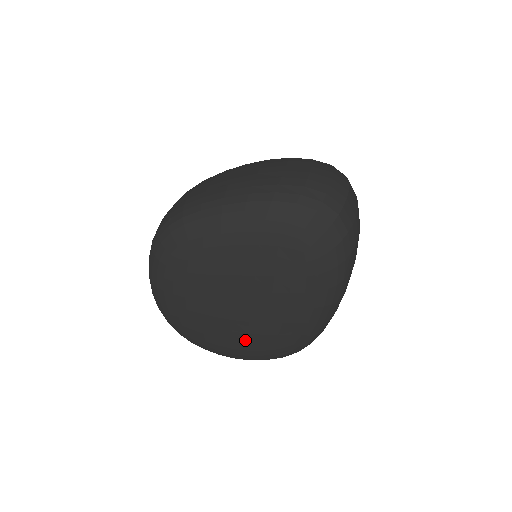
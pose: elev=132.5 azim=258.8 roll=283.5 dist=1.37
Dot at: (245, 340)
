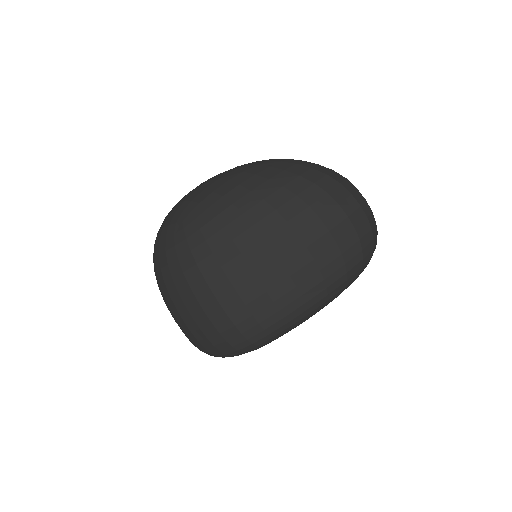
Dot at: occluded
